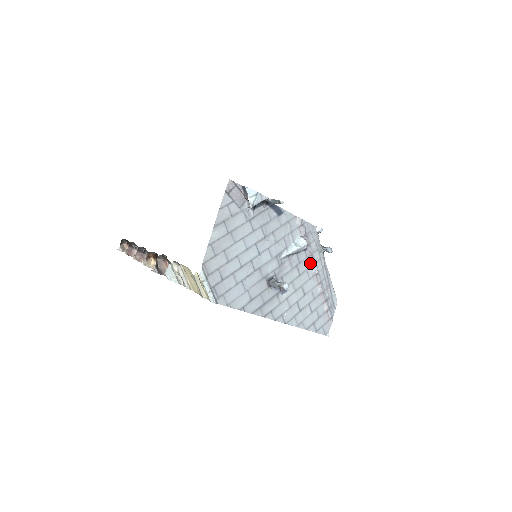
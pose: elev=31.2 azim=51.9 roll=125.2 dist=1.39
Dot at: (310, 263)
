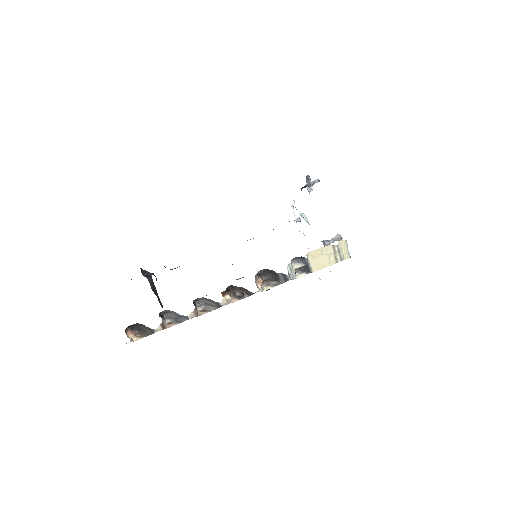
Dot at: occluded
